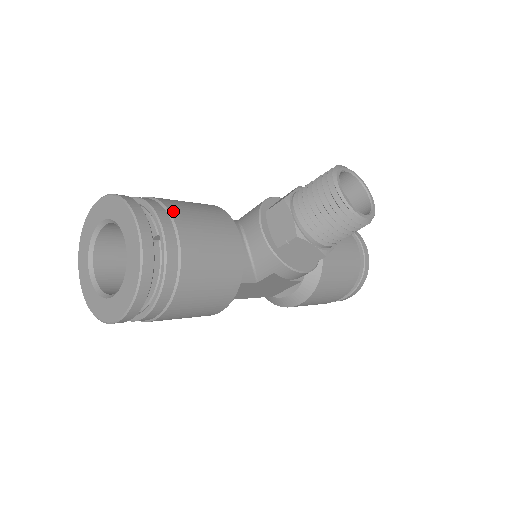
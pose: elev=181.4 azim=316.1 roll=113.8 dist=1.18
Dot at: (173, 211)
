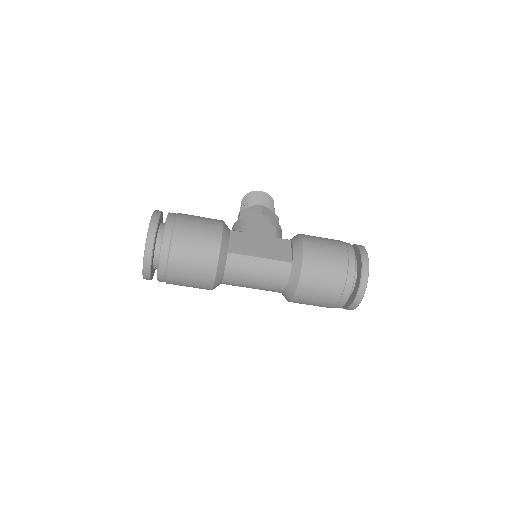
Dot at: occluded
